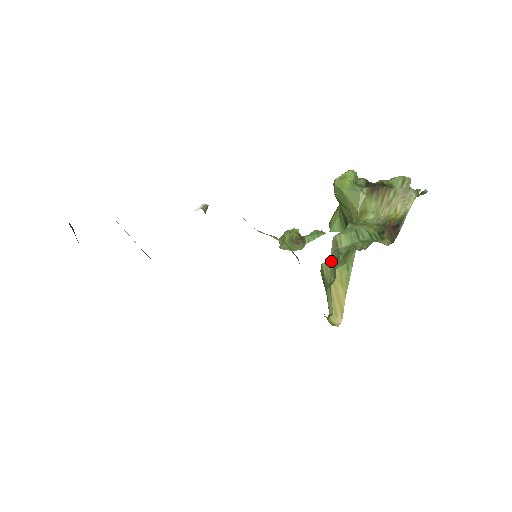
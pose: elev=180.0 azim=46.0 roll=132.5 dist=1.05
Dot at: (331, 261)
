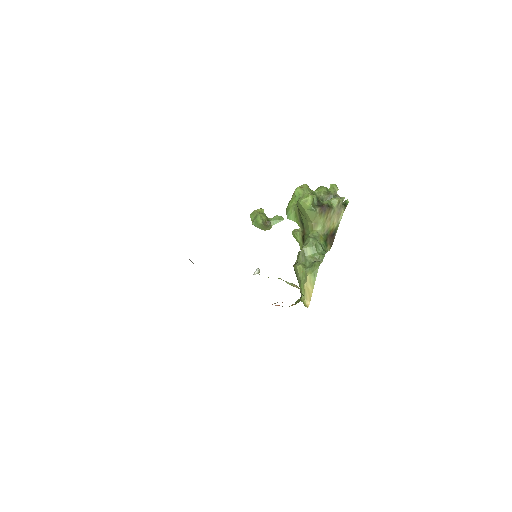
Dot at: (302, 266)
